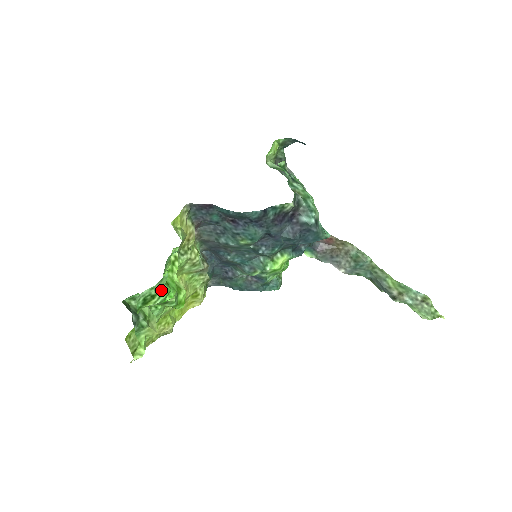
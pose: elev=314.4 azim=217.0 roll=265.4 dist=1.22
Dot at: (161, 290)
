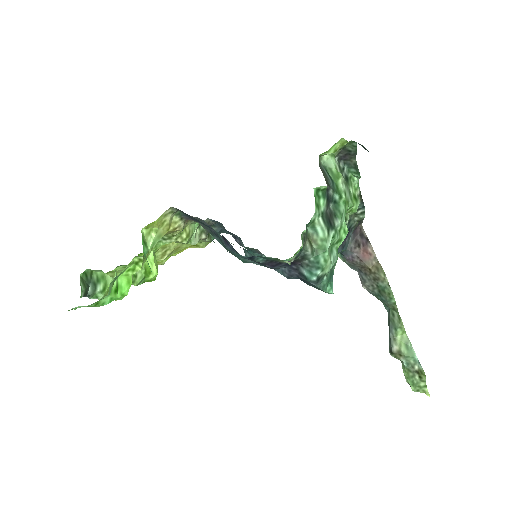
Dot at: (102, 301)
